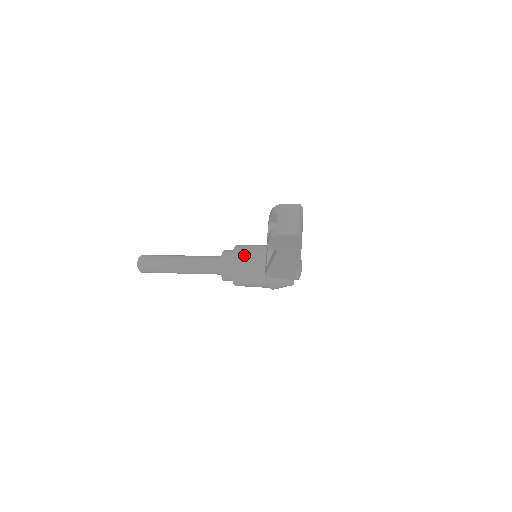
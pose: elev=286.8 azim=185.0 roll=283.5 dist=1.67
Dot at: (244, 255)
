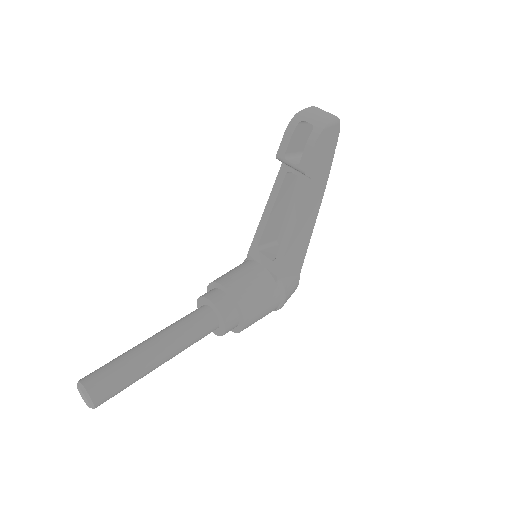
Dot at: (234, 276)
